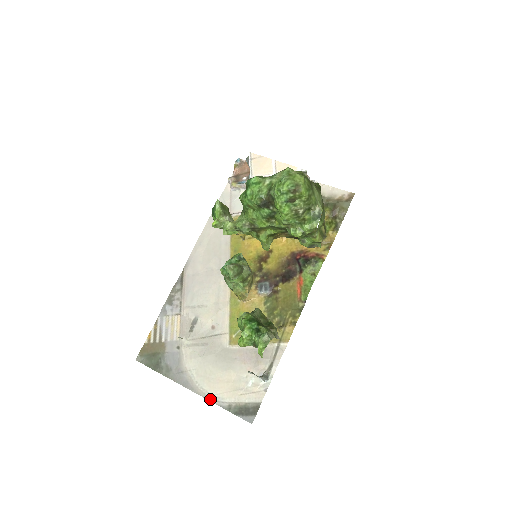
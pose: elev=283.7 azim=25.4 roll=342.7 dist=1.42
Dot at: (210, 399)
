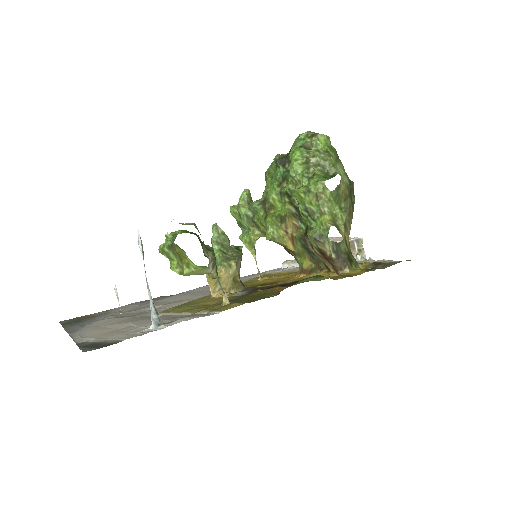
Dot at: (75, 338)
